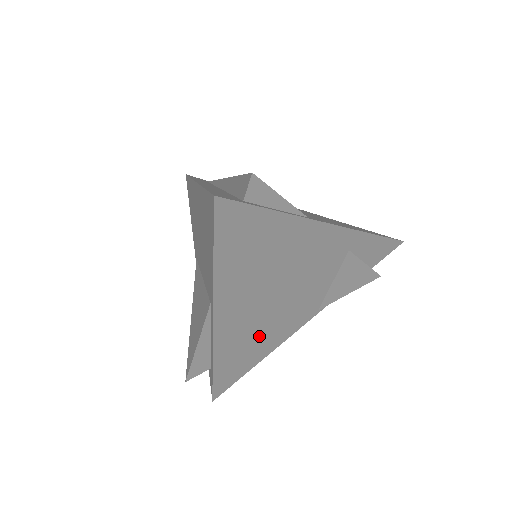
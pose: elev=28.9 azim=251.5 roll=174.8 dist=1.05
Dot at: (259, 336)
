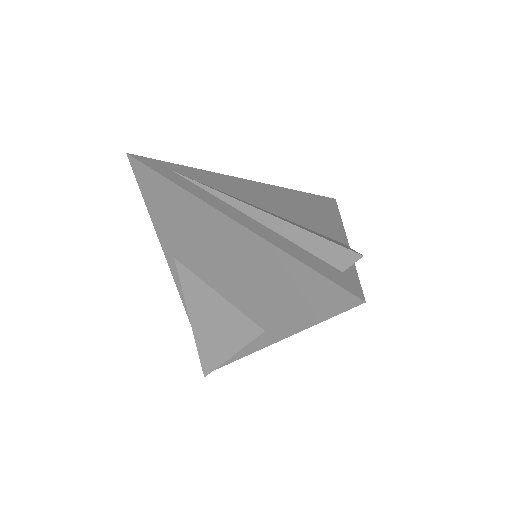
Dot at: occluded
